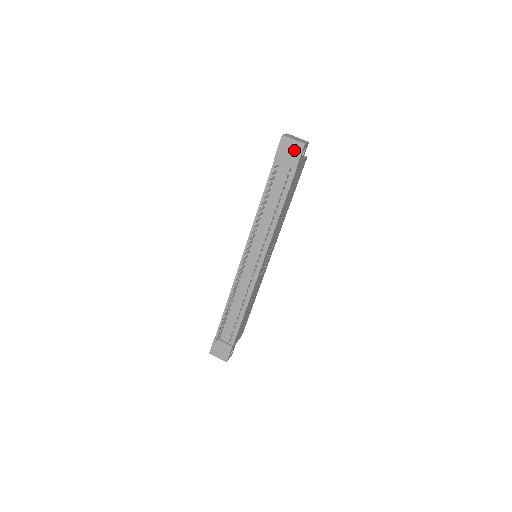
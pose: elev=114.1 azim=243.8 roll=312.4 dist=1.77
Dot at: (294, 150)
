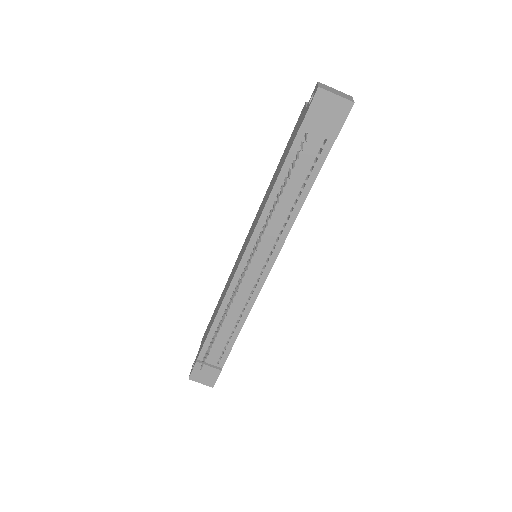
Dot at: (336, 112)
